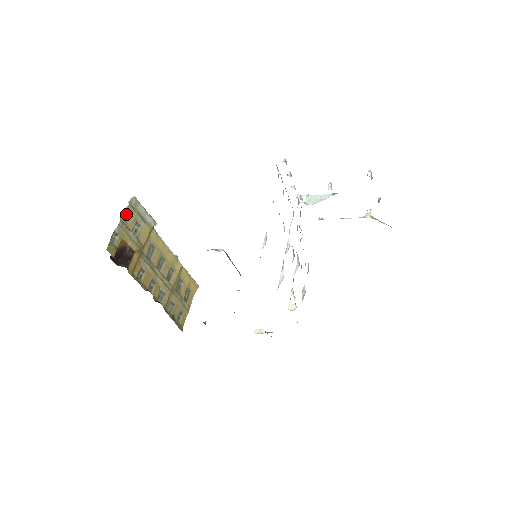
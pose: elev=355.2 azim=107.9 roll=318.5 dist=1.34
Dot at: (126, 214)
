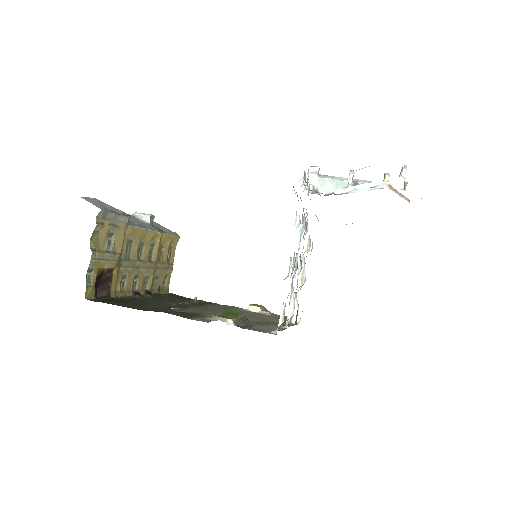
Dot at: (96, 236)
